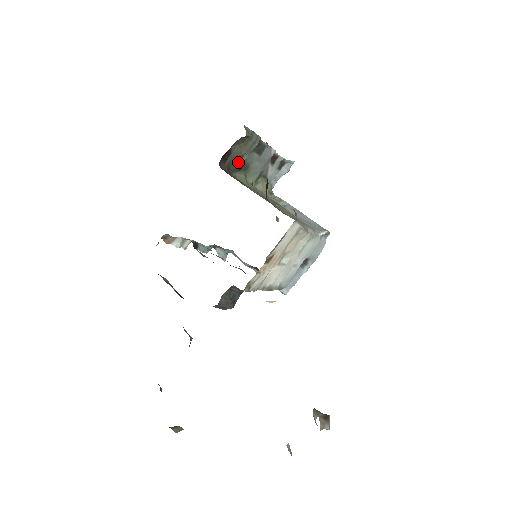
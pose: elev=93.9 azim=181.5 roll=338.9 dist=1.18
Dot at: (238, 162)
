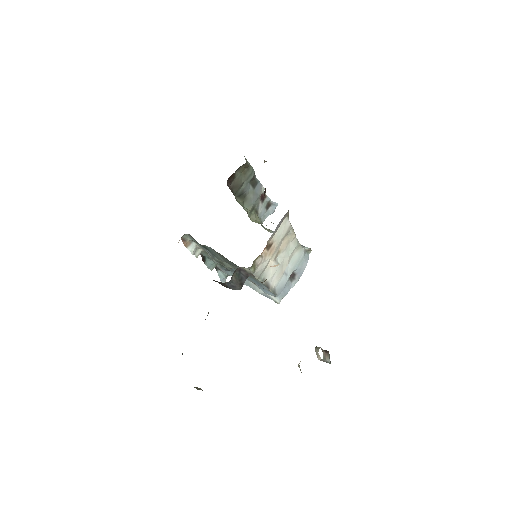
Dot at: (239, 188)
